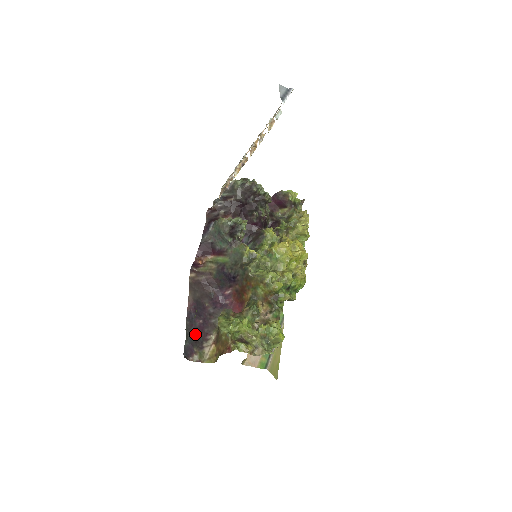
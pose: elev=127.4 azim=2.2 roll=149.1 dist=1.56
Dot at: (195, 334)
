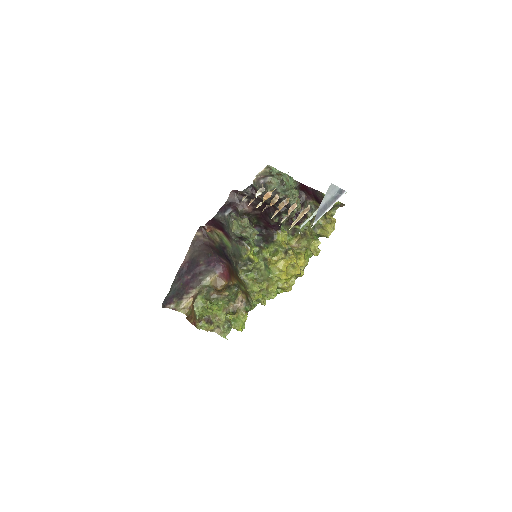
Dot at: (179, 288)
